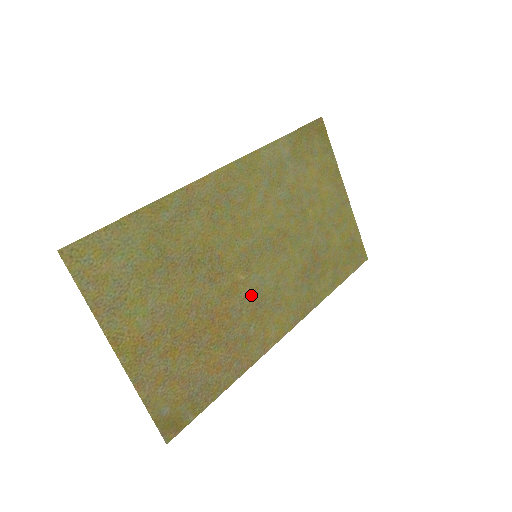
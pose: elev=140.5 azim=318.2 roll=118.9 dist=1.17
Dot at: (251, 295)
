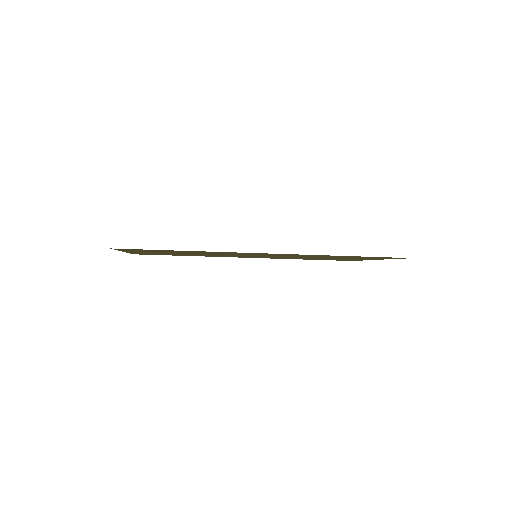
Dot at: occluded
